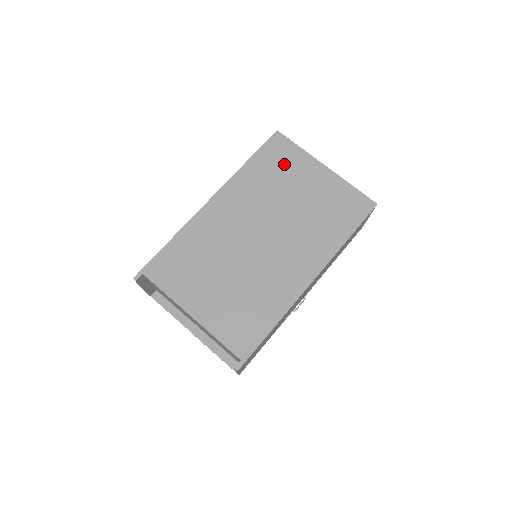
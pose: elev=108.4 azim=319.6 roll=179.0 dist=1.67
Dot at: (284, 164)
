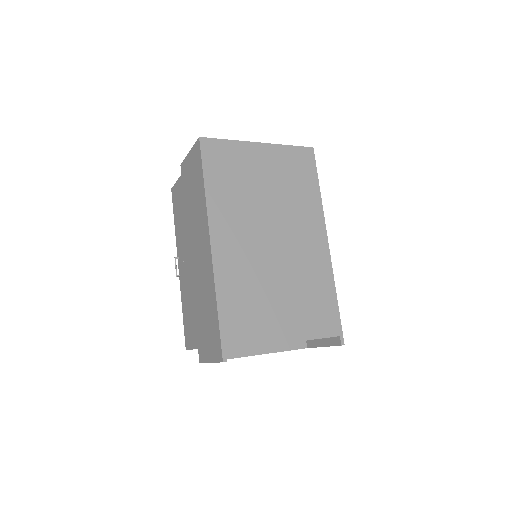
Dot at: (232, 164)
